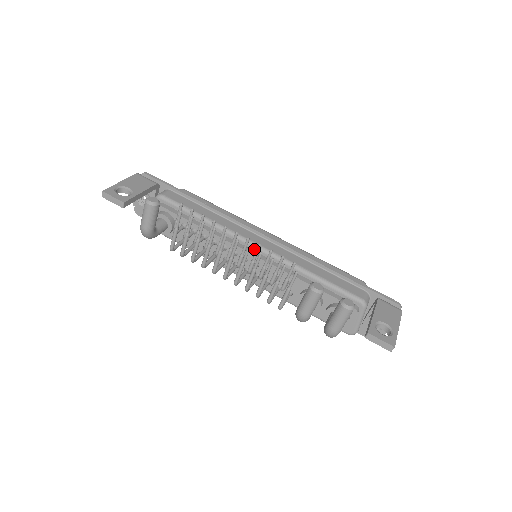
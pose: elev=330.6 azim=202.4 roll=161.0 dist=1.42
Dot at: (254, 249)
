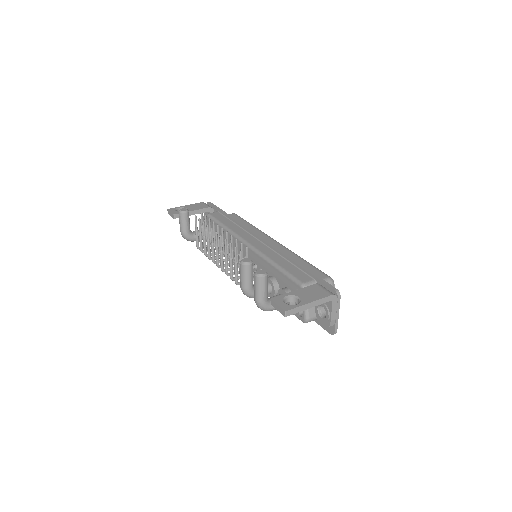
Dot at: (245, 246)
